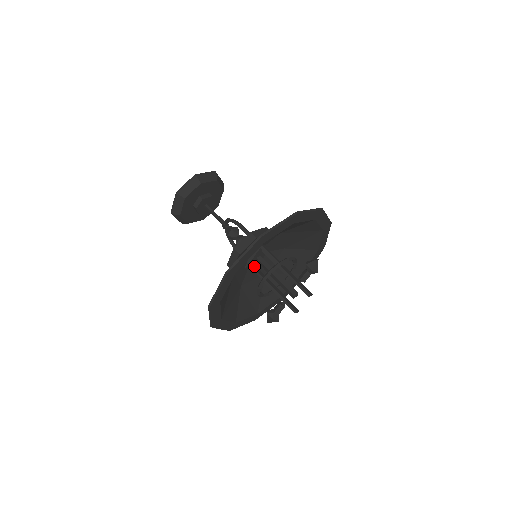
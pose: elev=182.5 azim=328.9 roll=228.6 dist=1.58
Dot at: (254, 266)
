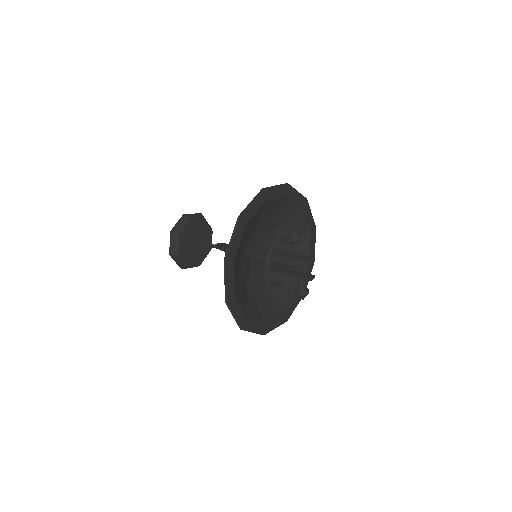
Dot at: (261, 264)
